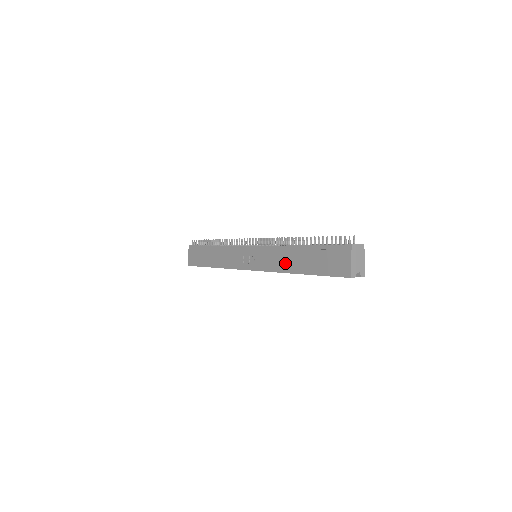
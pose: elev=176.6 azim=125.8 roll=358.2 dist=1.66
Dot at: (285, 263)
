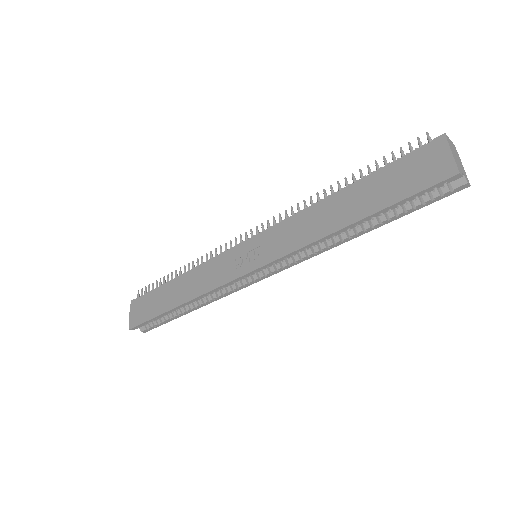
Dot at: (319, 224)
